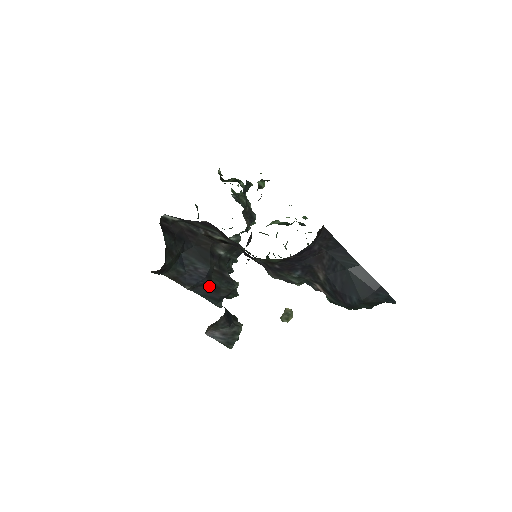
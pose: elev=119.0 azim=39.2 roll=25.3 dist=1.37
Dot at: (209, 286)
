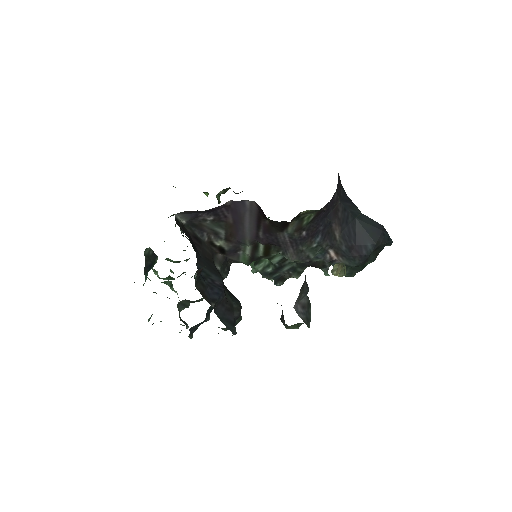
Dot at: (225, 304)
